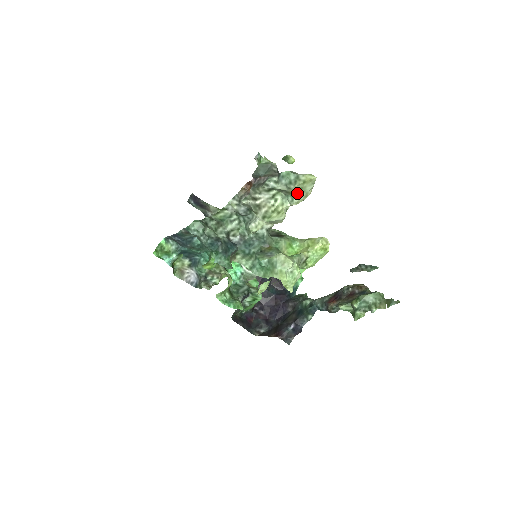
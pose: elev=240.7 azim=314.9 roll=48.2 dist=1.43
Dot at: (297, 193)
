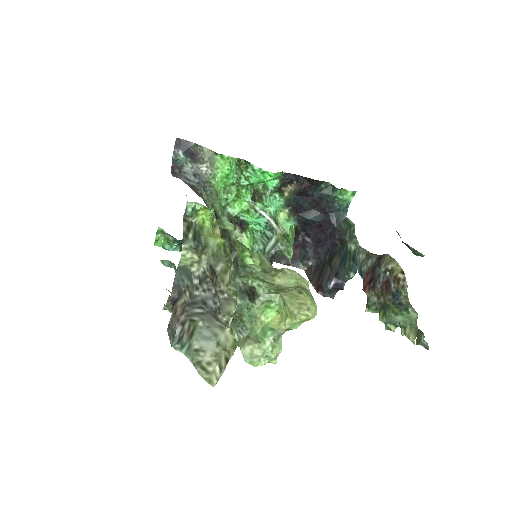
Dot at: occluded
